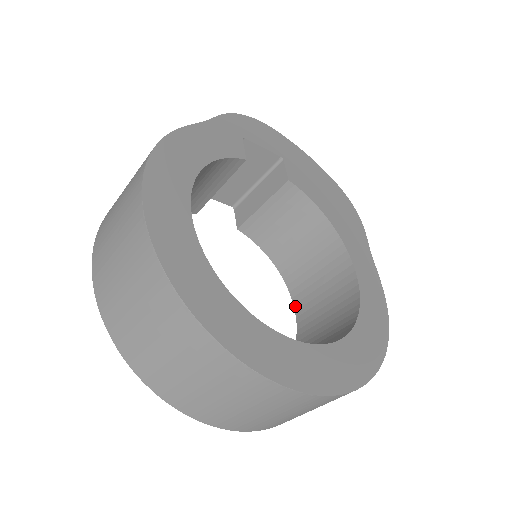
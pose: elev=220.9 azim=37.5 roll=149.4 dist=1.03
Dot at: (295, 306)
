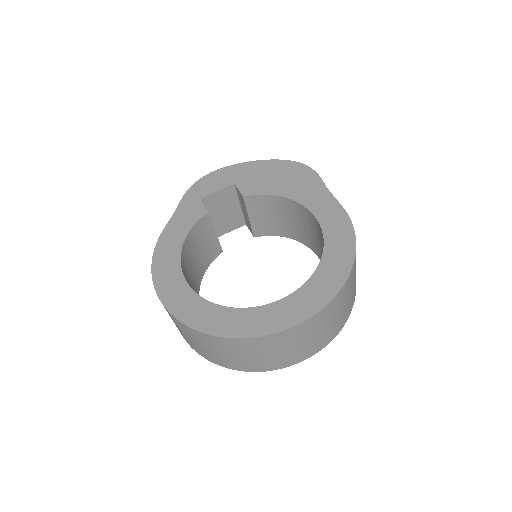
Dot at: occluded
